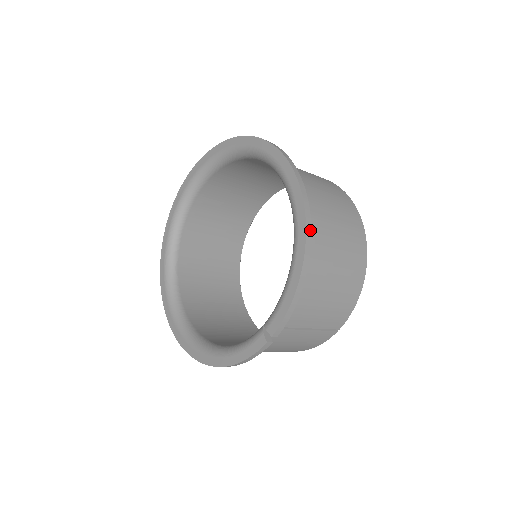
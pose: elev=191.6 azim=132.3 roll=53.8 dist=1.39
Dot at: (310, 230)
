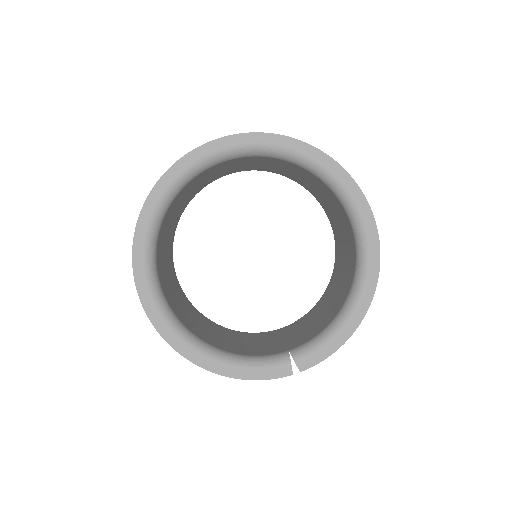
Dot at: (370, 300)
